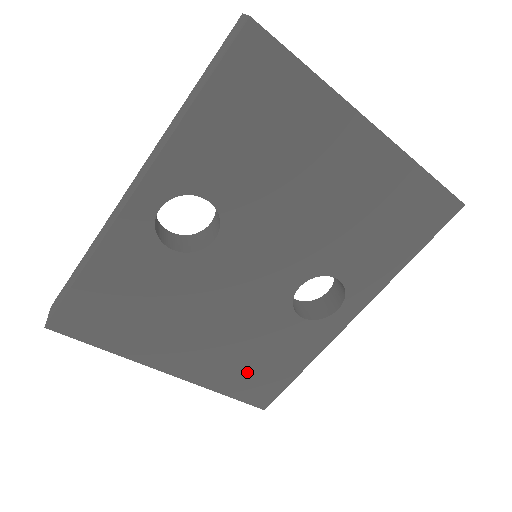
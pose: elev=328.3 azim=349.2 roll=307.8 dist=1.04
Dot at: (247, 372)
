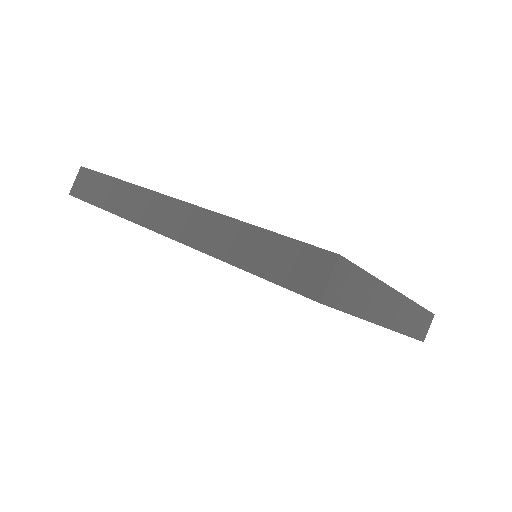
Dot at: occluded
